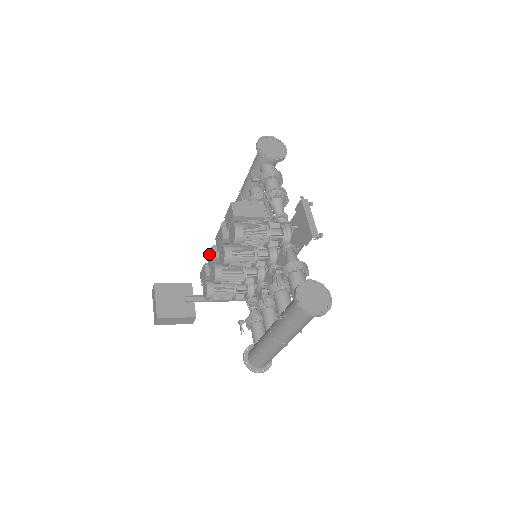
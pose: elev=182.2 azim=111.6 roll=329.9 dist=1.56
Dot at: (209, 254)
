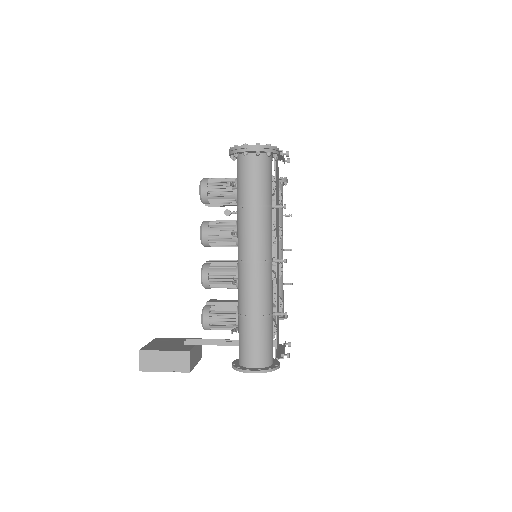
Dot at: occluded
